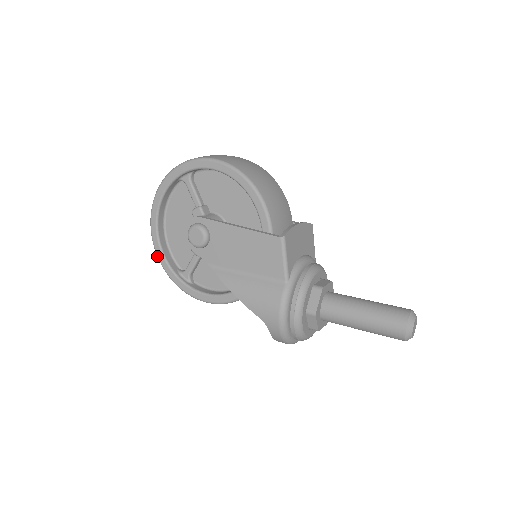
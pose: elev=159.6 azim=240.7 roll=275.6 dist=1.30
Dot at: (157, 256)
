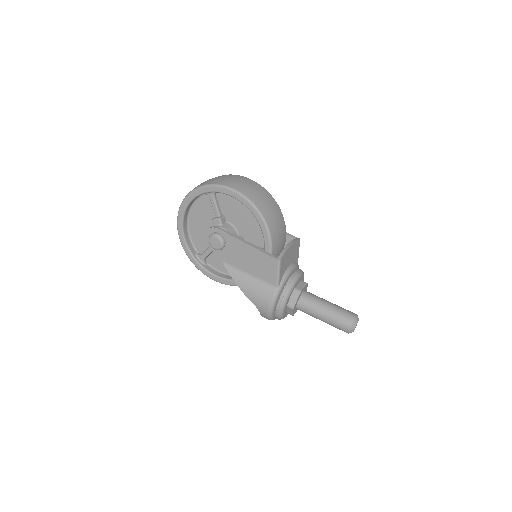
Dot at: (180, 241)
